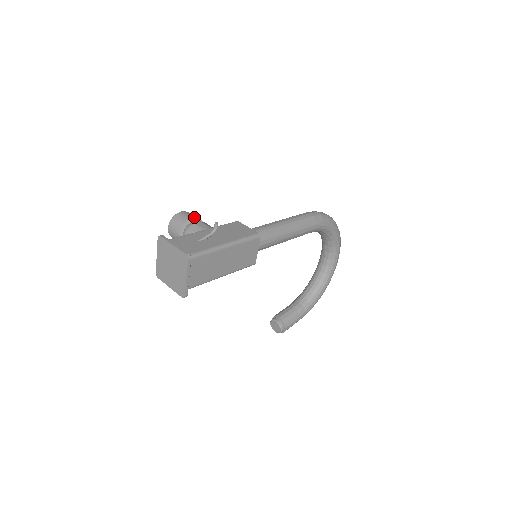
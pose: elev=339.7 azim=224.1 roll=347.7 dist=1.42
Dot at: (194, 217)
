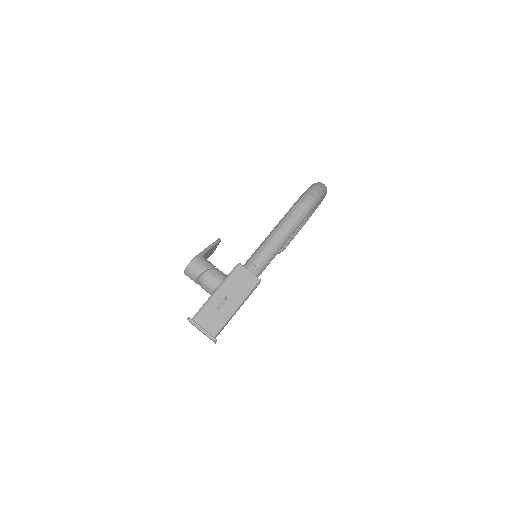
Dot at: (204, 268)
